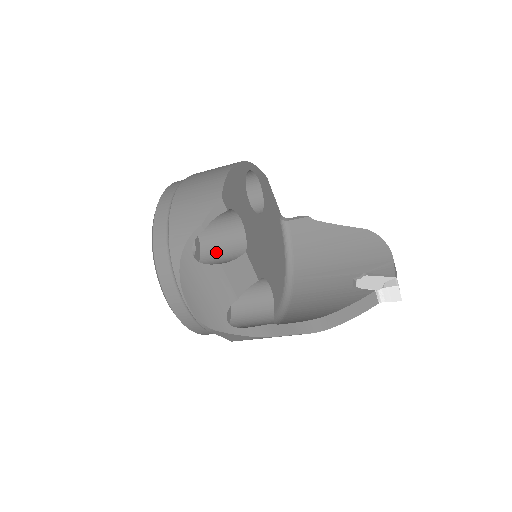
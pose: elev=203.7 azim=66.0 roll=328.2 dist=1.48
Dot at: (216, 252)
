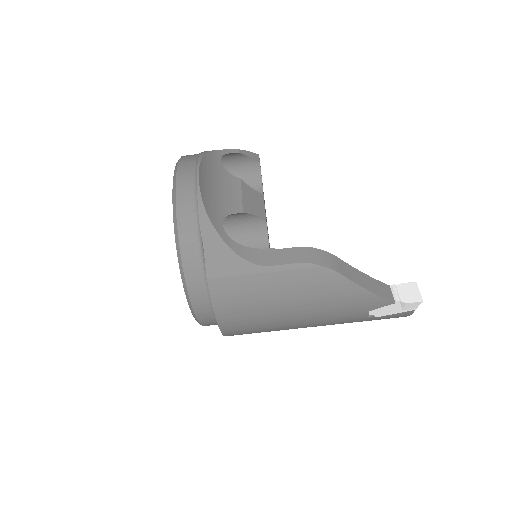
Dot at: occluded
